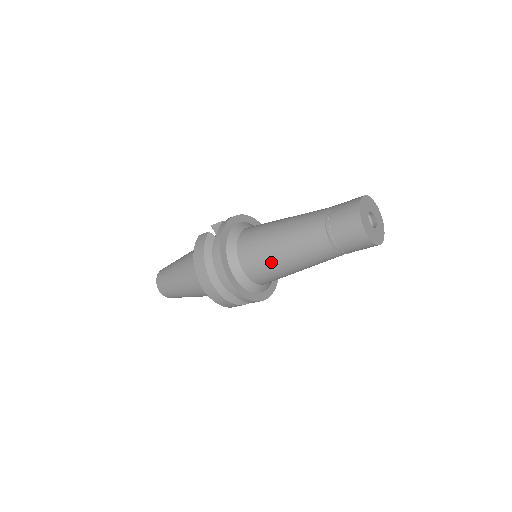
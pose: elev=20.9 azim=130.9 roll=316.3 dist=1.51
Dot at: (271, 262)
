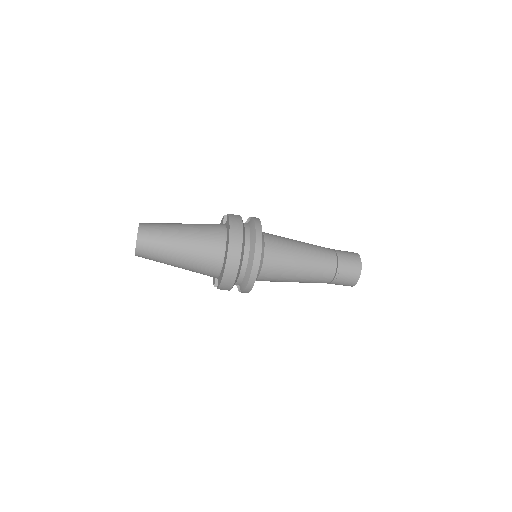
Dot at: (290, 261)
